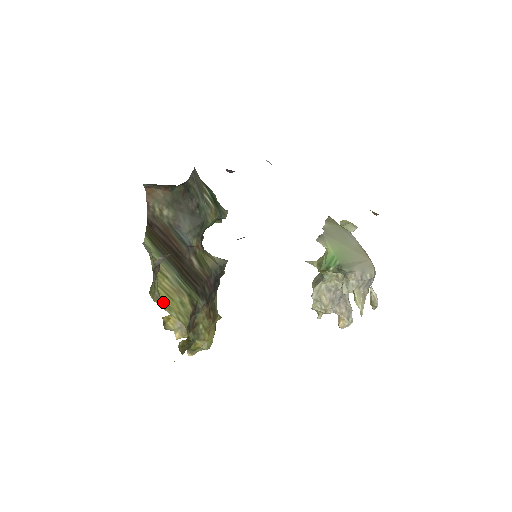
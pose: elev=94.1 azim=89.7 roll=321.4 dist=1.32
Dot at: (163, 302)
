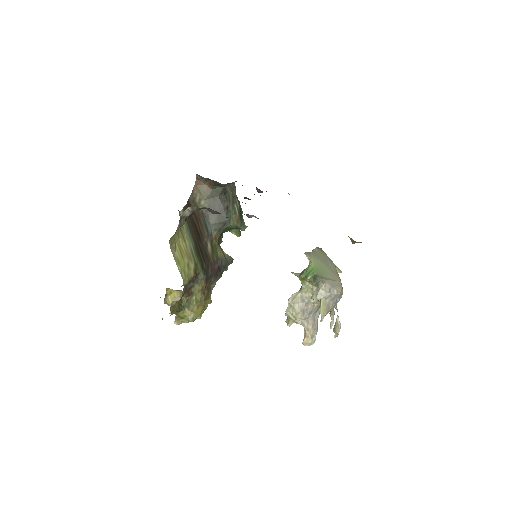
Dot at: (176, 254)
